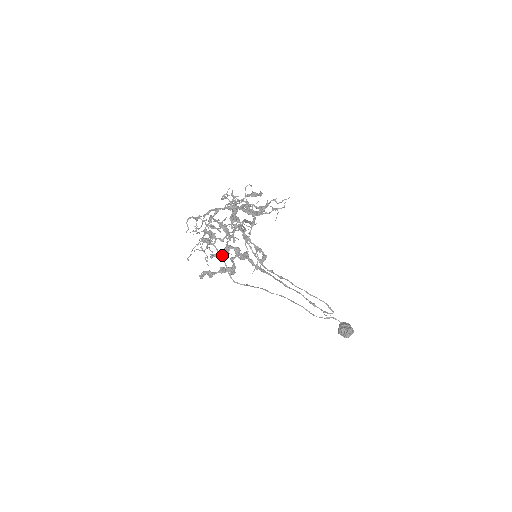
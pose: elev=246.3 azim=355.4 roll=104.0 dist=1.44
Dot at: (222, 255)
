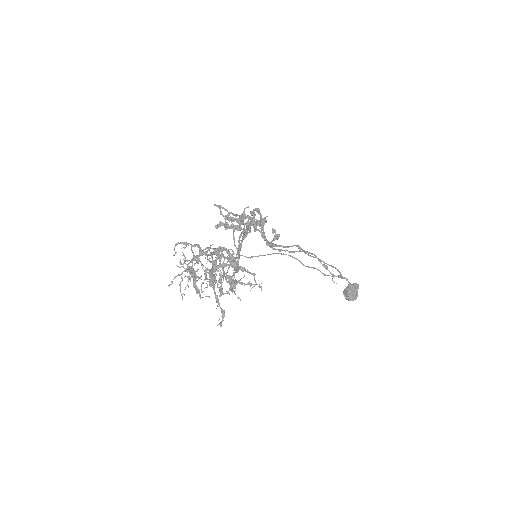
Dot at: (233, 227)
